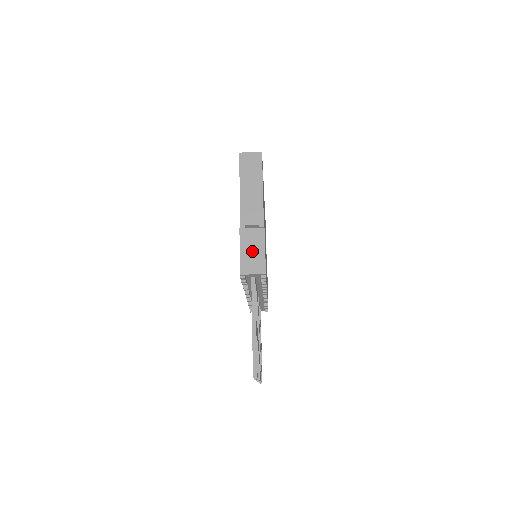
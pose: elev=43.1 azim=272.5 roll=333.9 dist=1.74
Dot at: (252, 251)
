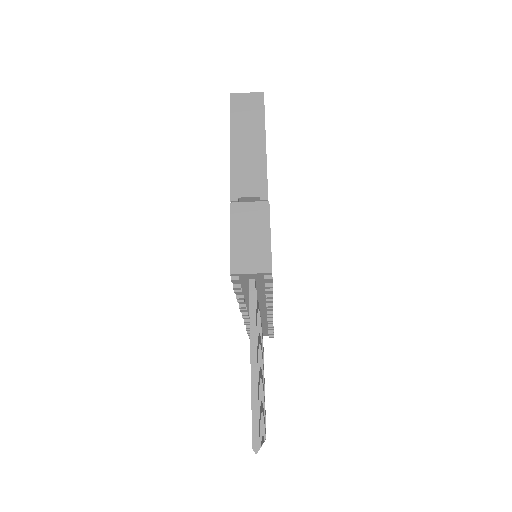
Dot at: (250, 237)
